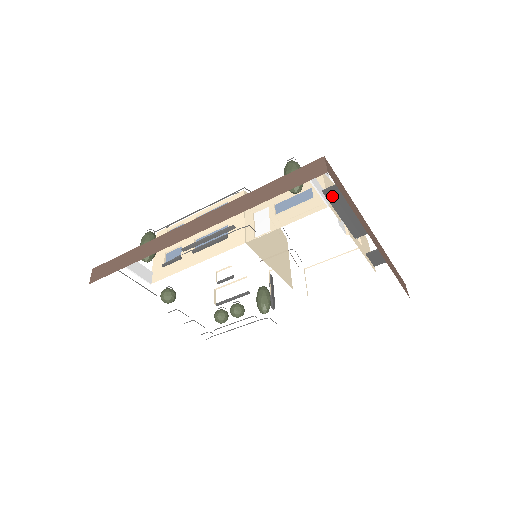
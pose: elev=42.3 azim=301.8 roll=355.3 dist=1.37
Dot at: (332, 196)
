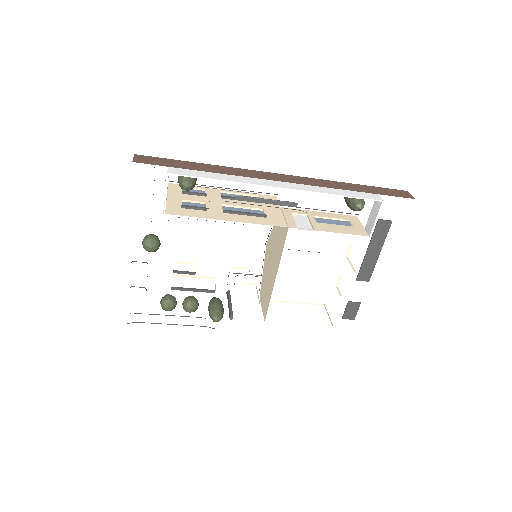
Dot at: (380, 229)
